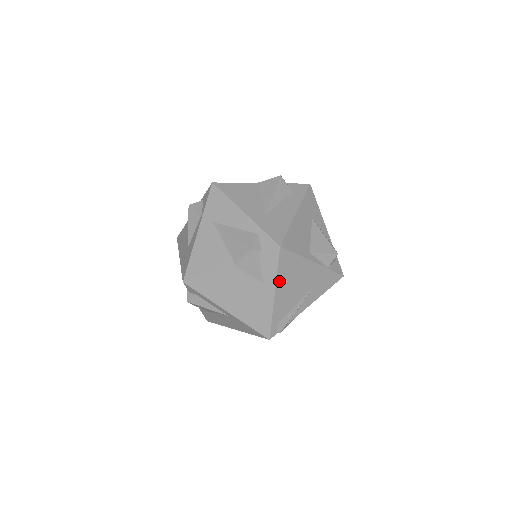
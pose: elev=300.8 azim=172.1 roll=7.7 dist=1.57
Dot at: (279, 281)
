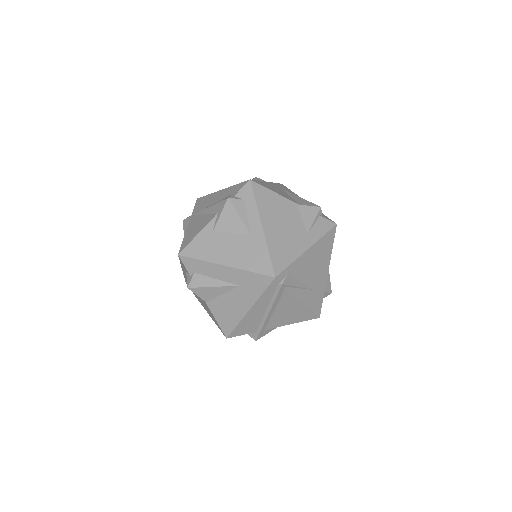
Dot at: (317, 244)
